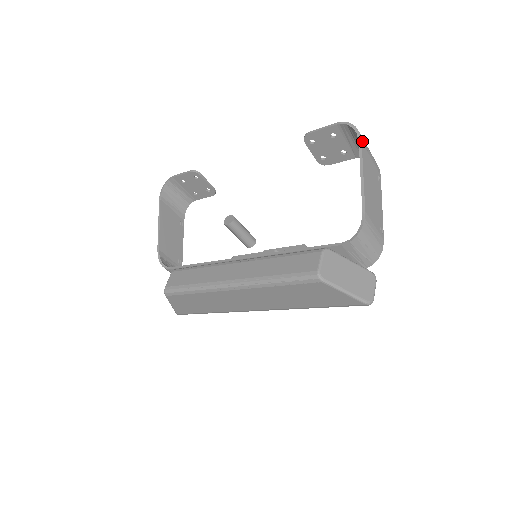
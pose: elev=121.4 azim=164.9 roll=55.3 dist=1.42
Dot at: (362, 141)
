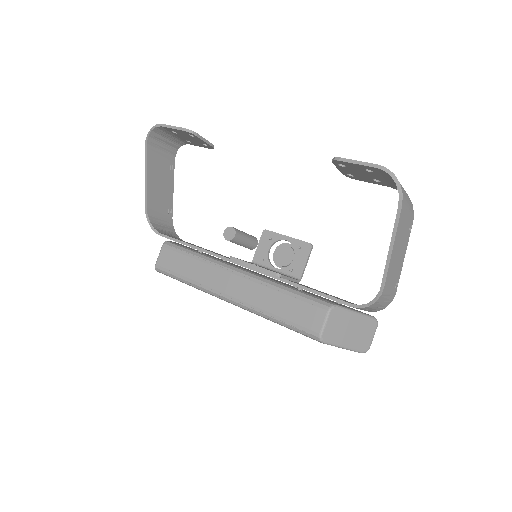
Dot at: (403, 204)
